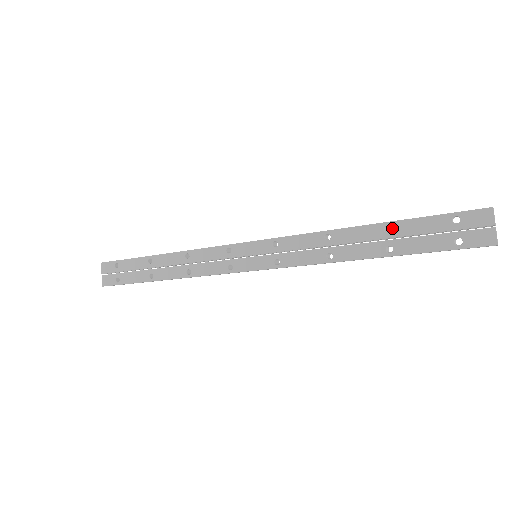
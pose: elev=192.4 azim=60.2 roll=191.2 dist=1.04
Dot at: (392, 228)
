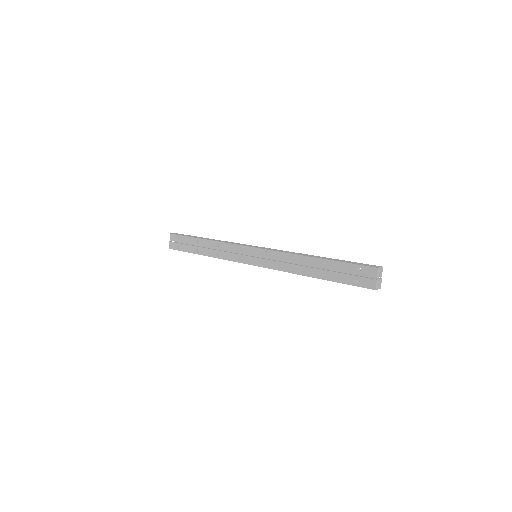
Dot at: (327, 263)
